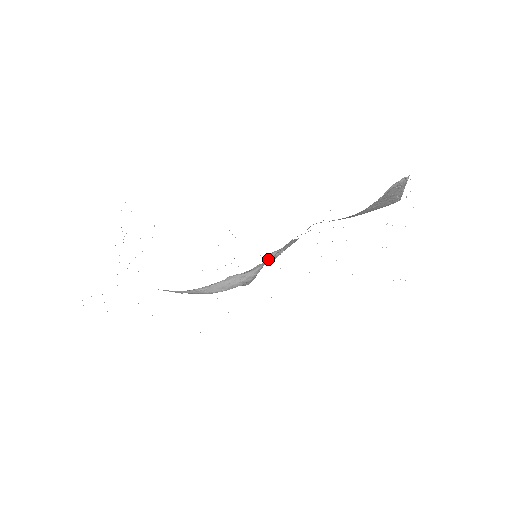
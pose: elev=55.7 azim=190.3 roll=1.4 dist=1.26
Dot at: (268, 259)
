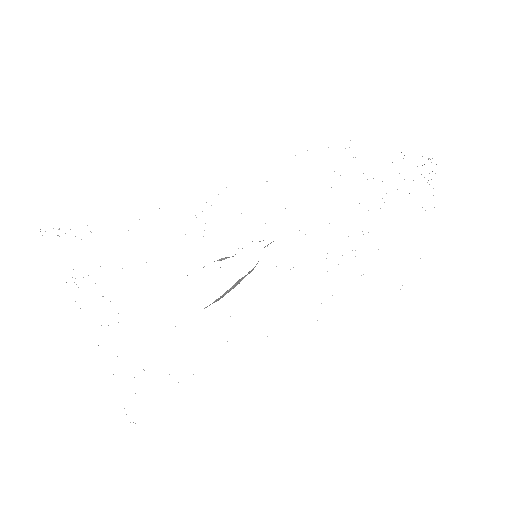
Dot at: occluded
